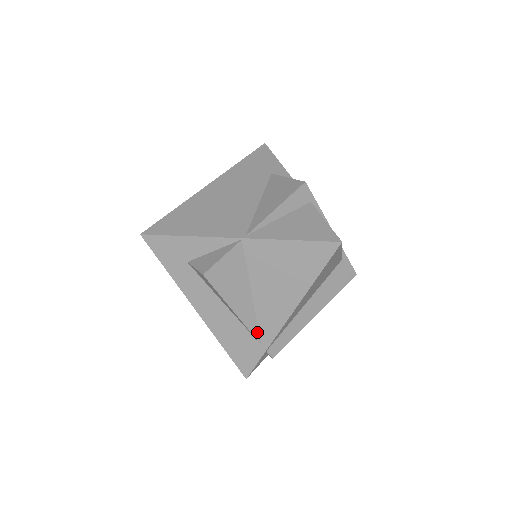
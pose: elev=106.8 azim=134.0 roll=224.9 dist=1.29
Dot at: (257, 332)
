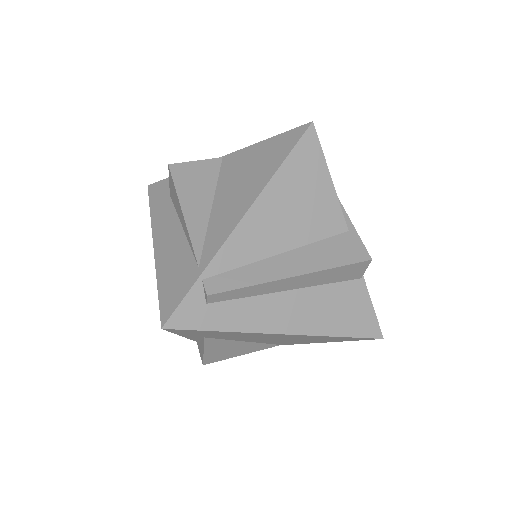
Dot at: (200, 249)
